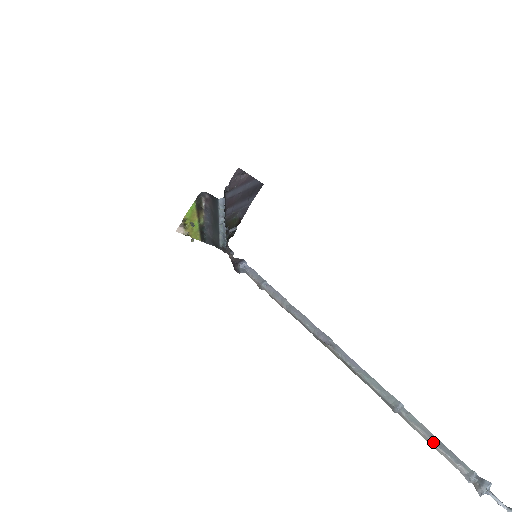
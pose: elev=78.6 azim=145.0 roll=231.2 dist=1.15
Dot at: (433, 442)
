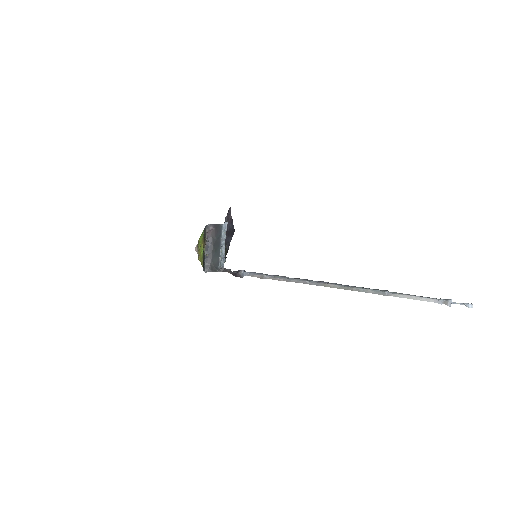
Dot at: (414, 296)
